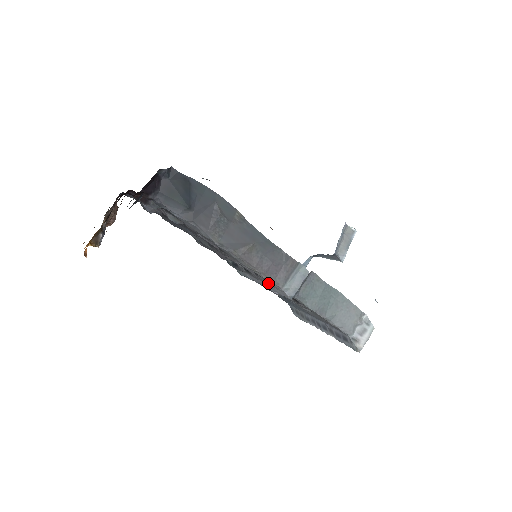
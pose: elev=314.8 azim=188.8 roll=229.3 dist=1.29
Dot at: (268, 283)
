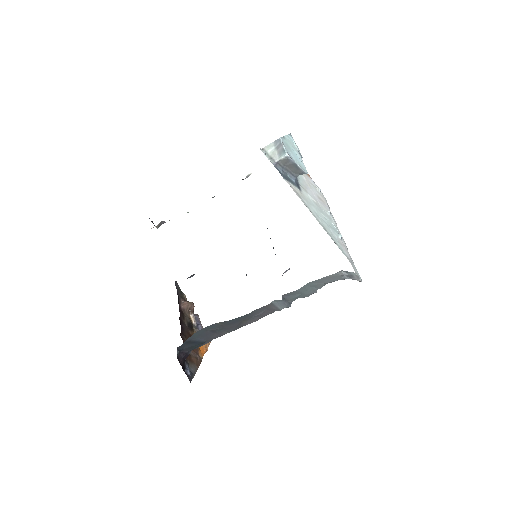
Dot at: occluded
